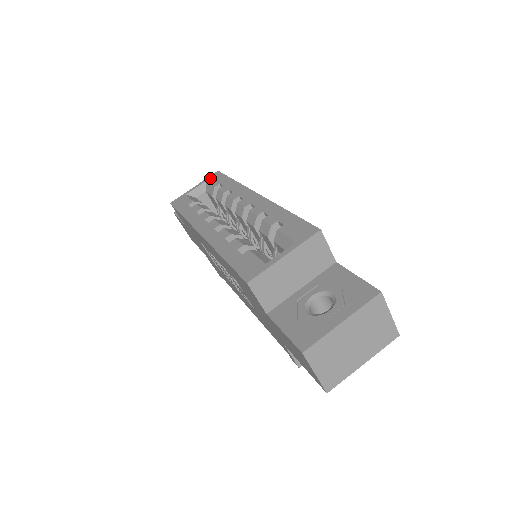
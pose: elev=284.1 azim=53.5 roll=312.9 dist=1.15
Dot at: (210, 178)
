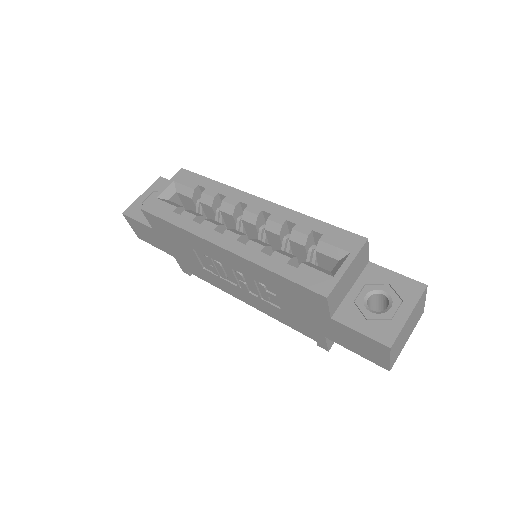
Dot at: (178, 177)
